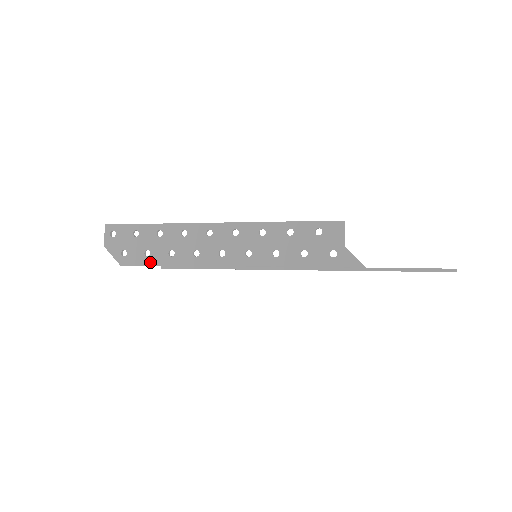
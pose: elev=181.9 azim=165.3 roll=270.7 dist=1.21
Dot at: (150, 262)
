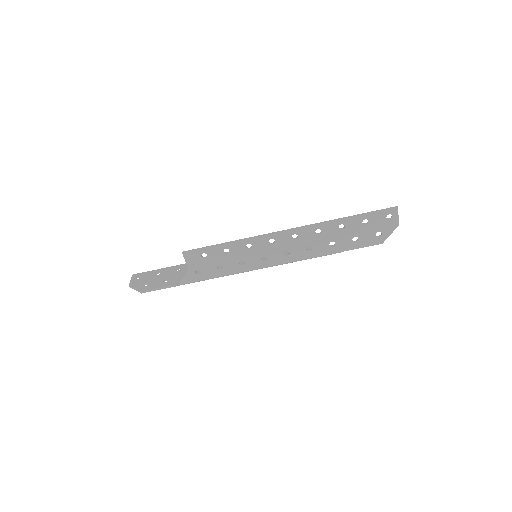
Dot at: (167, 284)
